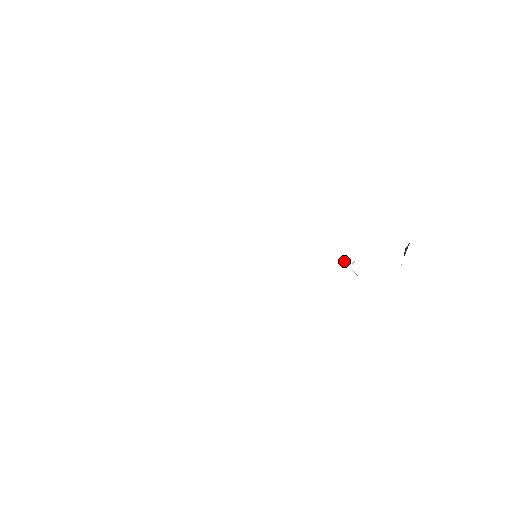
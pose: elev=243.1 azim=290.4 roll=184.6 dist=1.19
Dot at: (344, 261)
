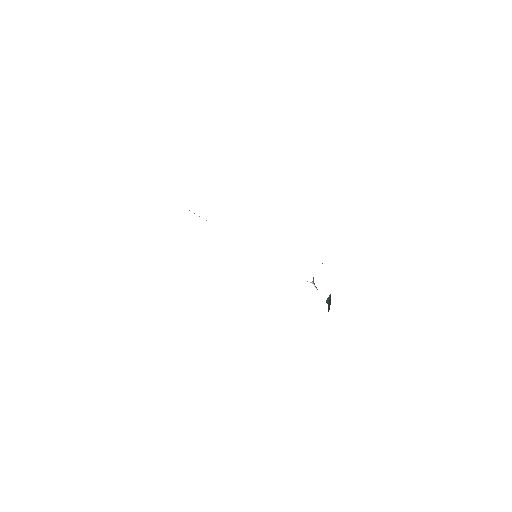
Dot at: occluded
